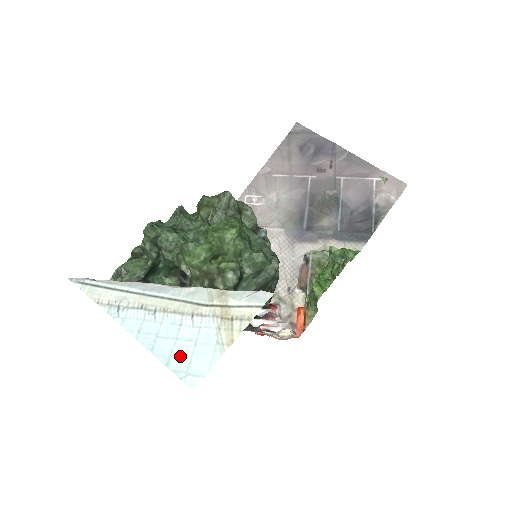
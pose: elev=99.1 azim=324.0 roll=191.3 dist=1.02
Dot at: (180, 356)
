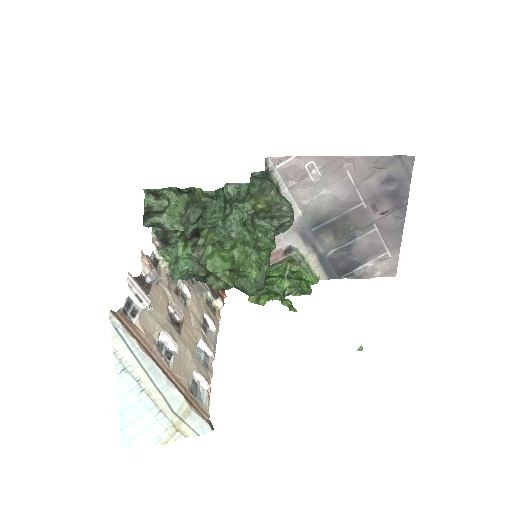
Dot at: (133, 430)
